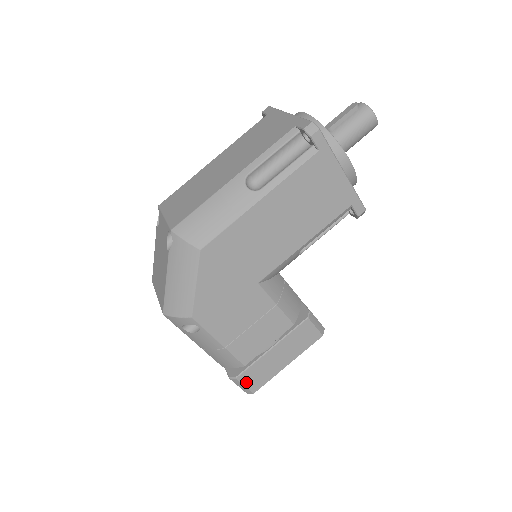
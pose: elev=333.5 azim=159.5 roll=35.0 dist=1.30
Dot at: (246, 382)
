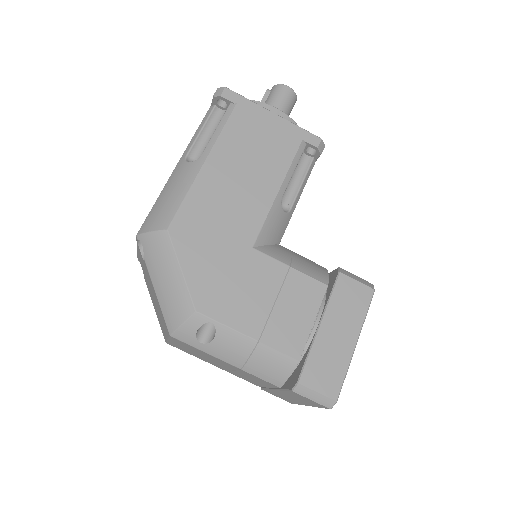
Dot at: (315, 385)
